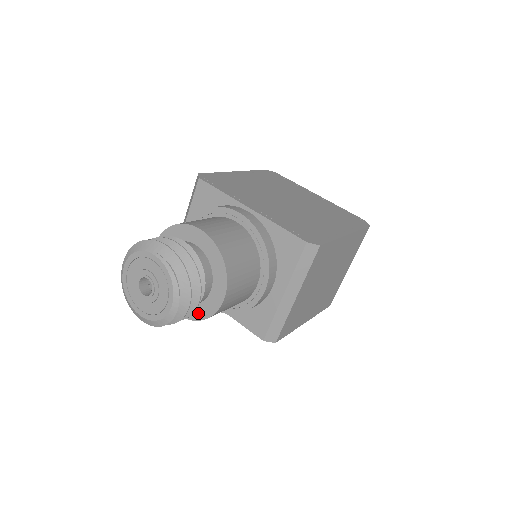
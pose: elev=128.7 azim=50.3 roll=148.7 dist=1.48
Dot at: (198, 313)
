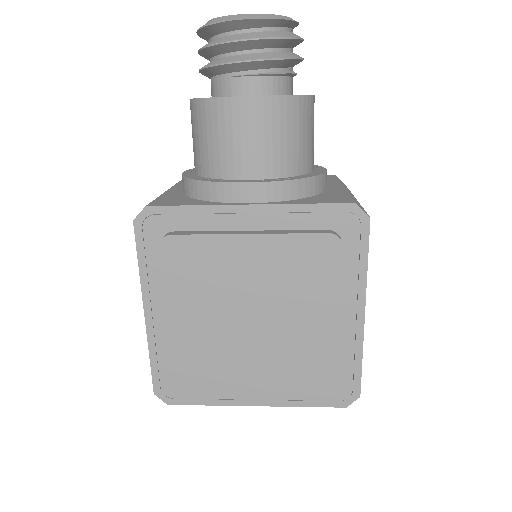
Dot at: occluded
